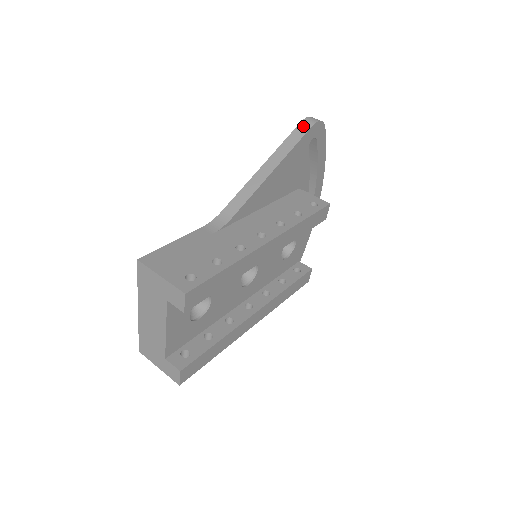
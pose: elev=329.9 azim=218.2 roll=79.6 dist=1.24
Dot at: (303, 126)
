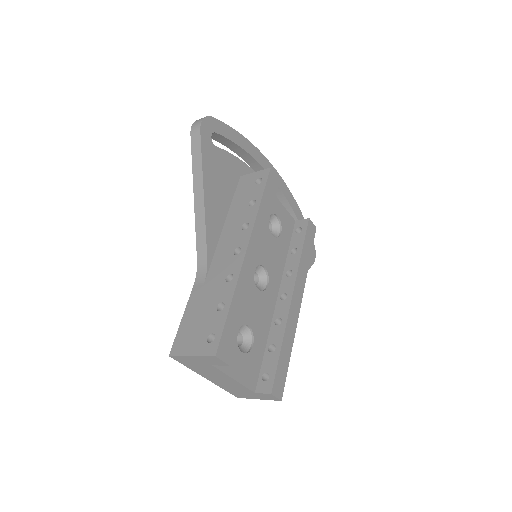
Dot at: (194, 137)
